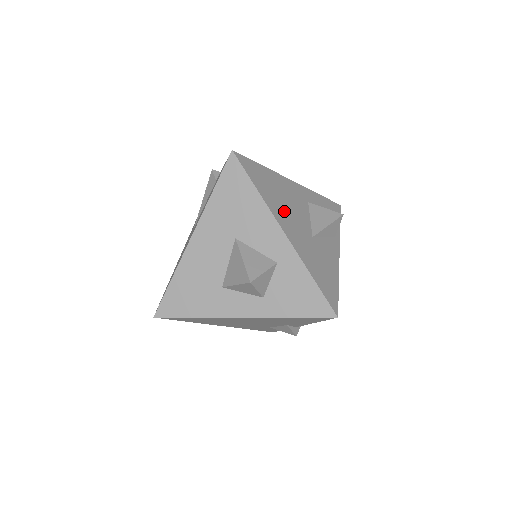
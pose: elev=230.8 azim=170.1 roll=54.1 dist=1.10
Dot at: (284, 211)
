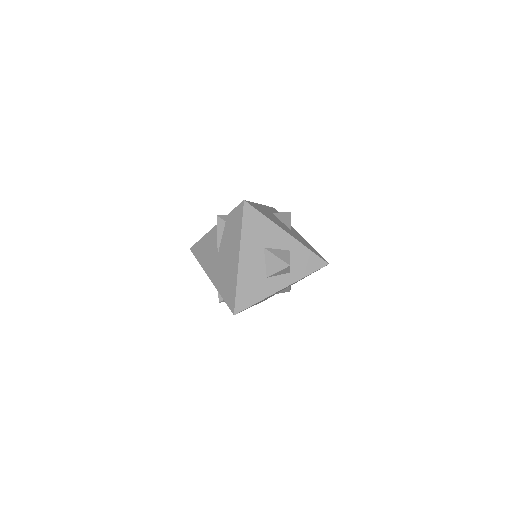
Dot at: (277, 222)
